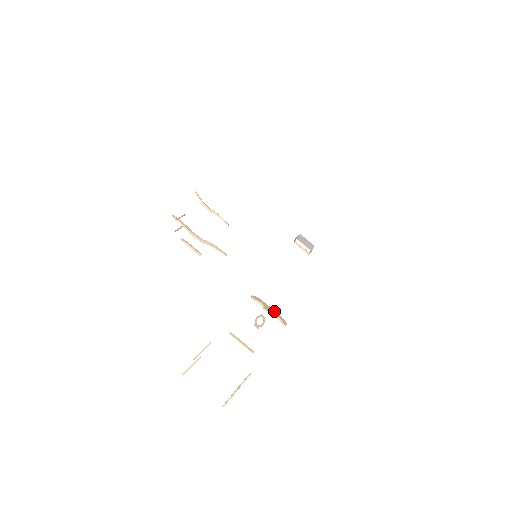
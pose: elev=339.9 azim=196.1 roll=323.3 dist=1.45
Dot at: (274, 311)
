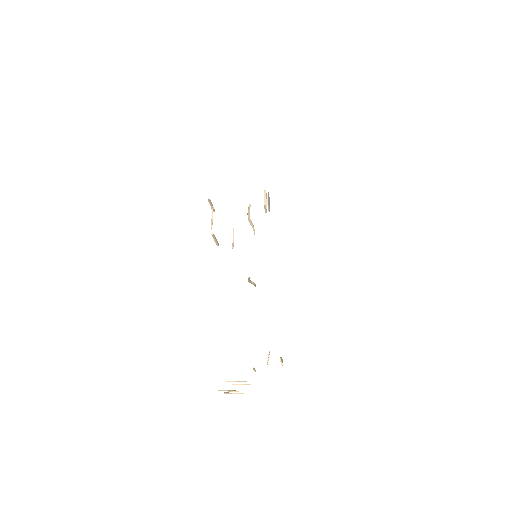
Dot at: occluded
